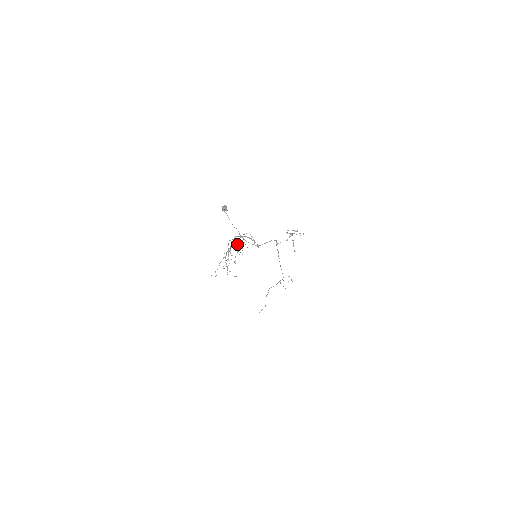
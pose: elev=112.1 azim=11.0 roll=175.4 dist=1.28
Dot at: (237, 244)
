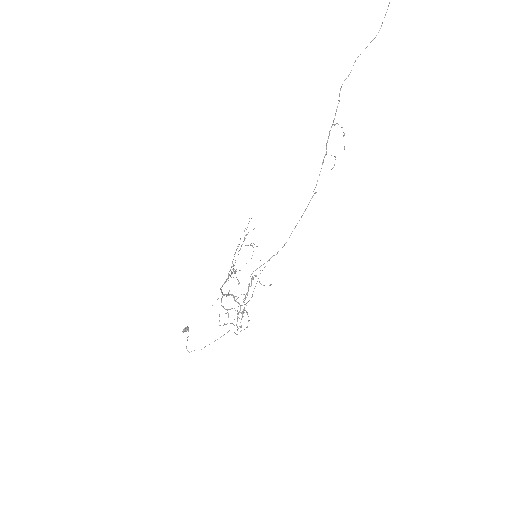
Dot at: occluded
